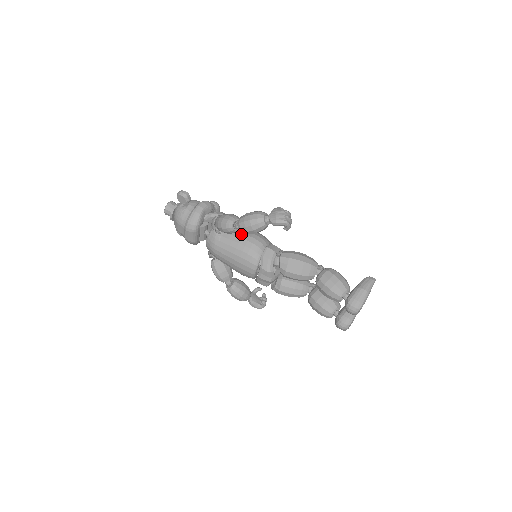
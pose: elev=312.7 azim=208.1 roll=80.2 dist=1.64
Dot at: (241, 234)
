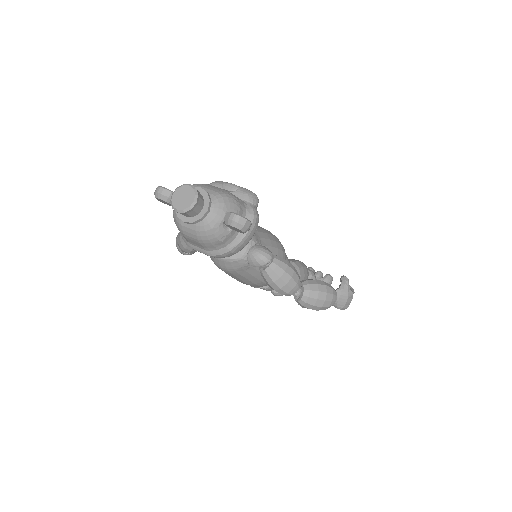
Dot at: occluded
